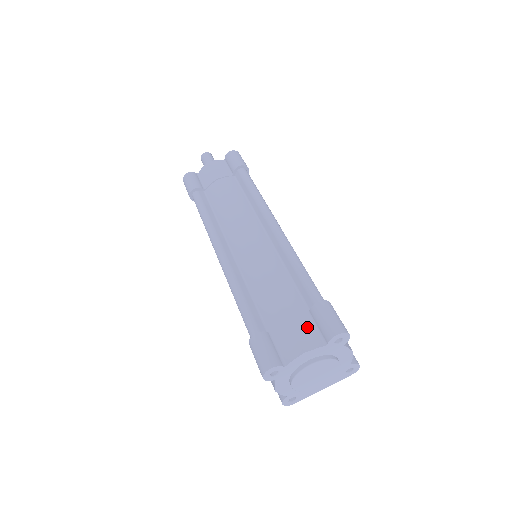
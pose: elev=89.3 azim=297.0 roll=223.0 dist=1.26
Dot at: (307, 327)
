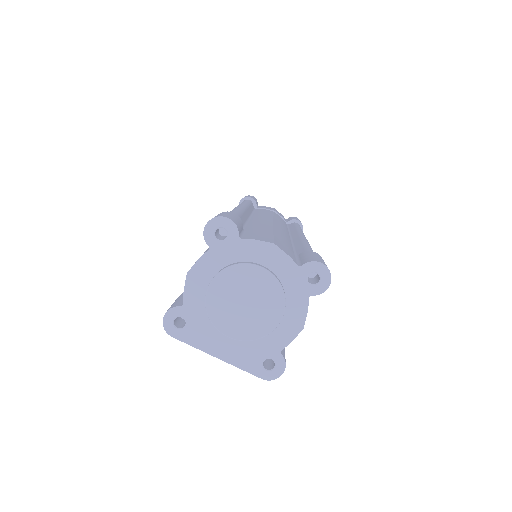
Dot at: (289, 250)
